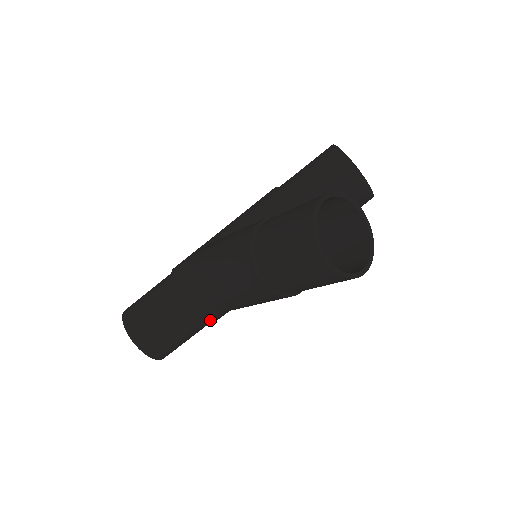
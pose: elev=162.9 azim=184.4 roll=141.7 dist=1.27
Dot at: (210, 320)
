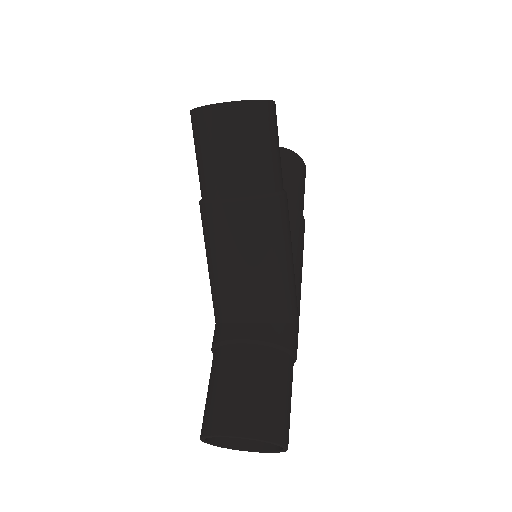
Dot at: (275, 341)
